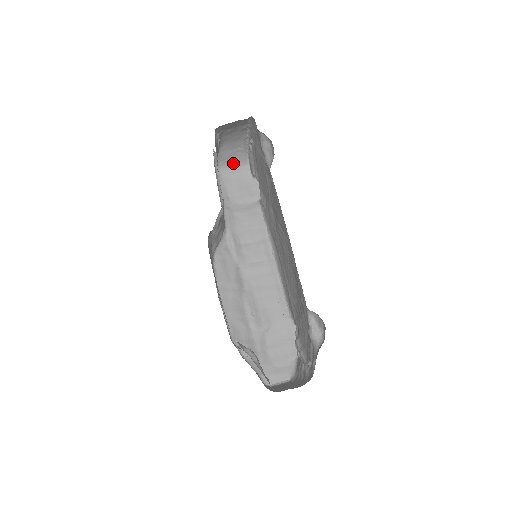
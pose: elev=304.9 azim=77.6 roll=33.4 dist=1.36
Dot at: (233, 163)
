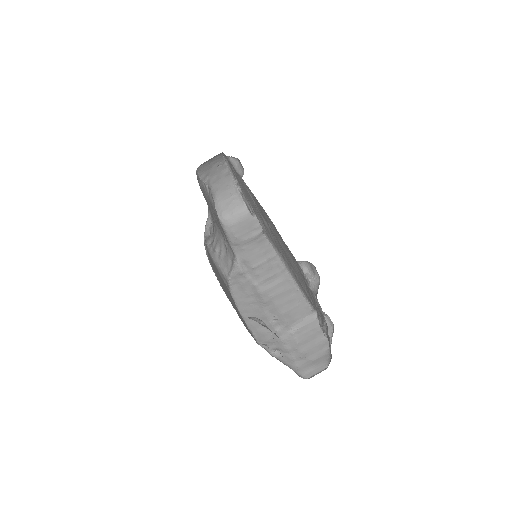
Dot at: (233, 211)
